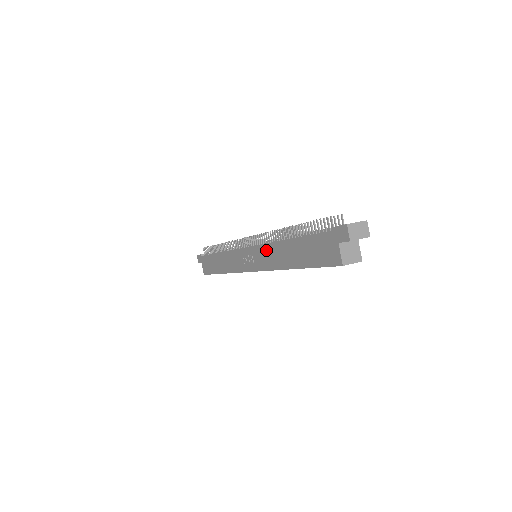
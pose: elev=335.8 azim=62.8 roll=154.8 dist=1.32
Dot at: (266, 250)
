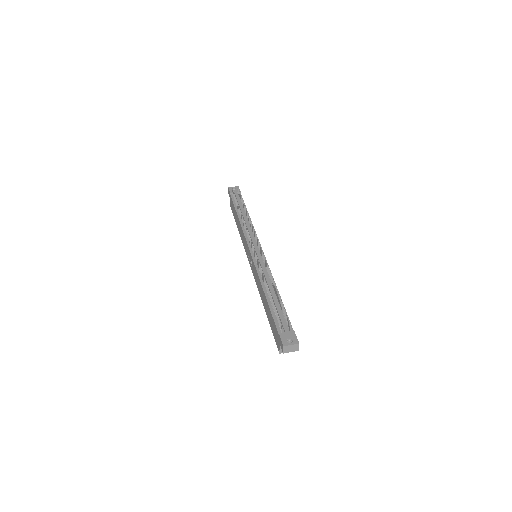
Dot at: (257, 275)
